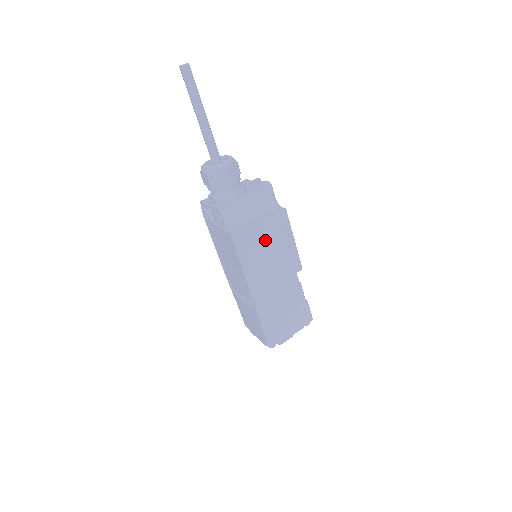
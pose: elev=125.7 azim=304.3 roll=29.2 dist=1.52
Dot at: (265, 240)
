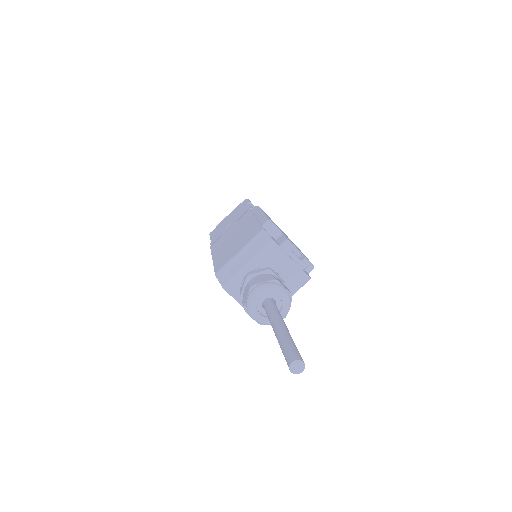
Dot at: occluded
